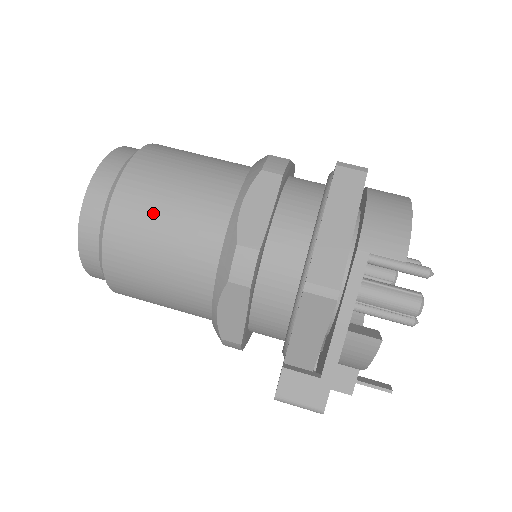
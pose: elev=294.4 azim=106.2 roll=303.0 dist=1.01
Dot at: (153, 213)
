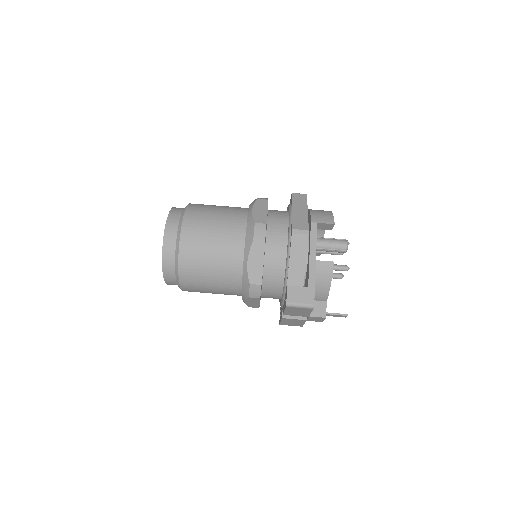
Dot at: (207, 222)
